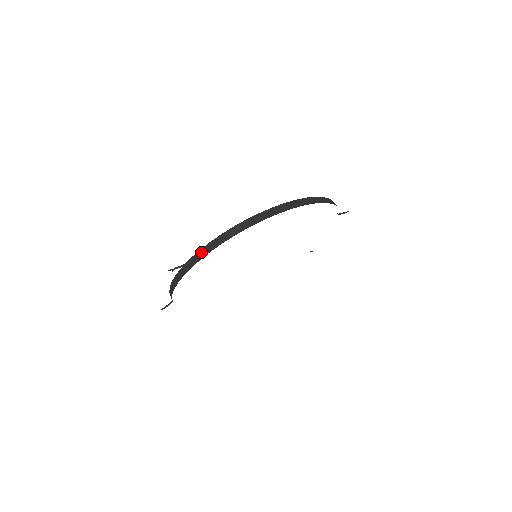
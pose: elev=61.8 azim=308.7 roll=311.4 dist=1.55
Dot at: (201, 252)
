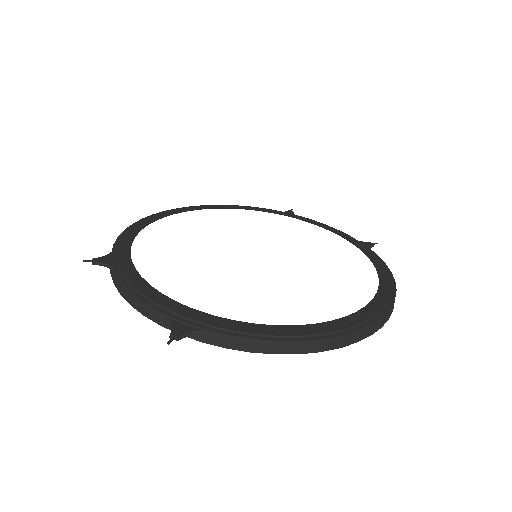
Dot at: (233, 340)
